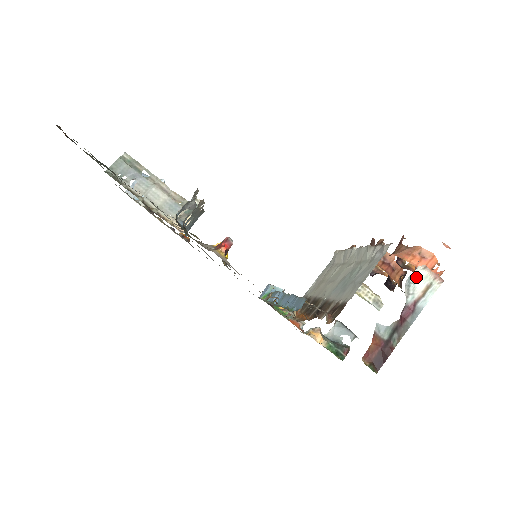
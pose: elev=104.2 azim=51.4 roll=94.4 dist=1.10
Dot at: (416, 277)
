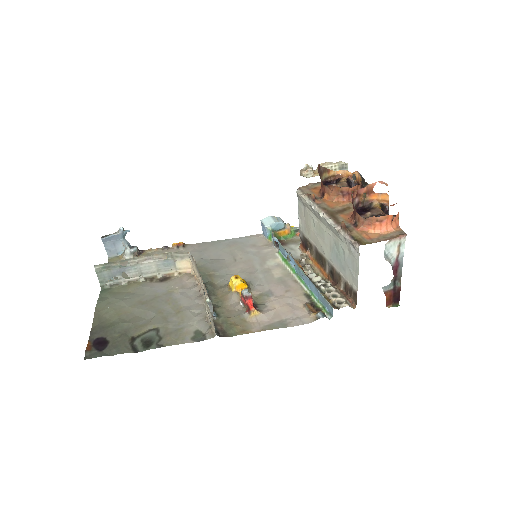
Dot at: (388, 249)
